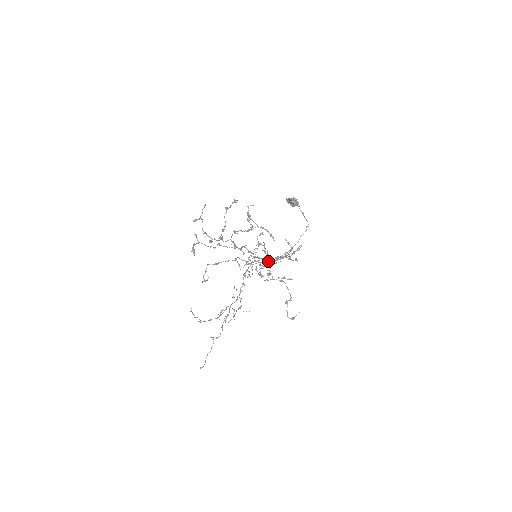
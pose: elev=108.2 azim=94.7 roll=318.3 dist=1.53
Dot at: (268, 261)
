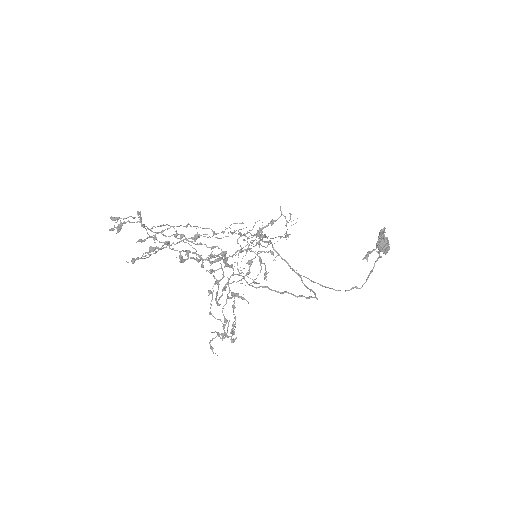
Dot at: (232, 292)
